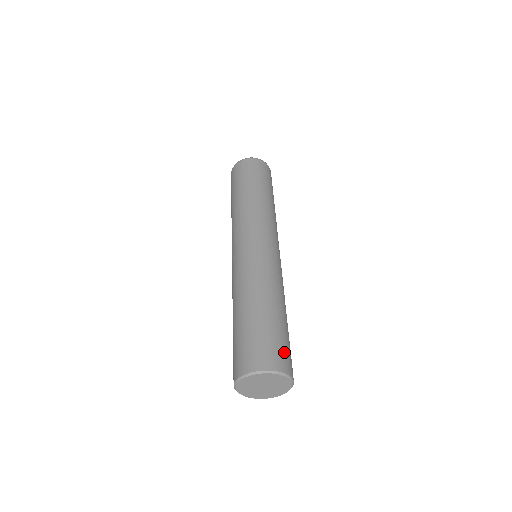
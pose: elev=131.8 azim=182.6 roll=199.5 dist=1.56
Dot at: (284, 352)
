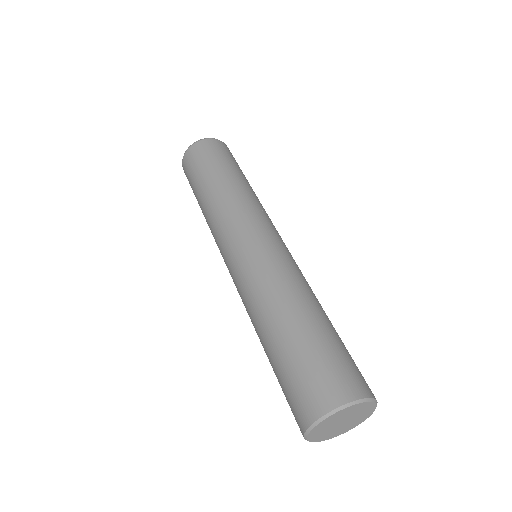
Dot at: occluded
